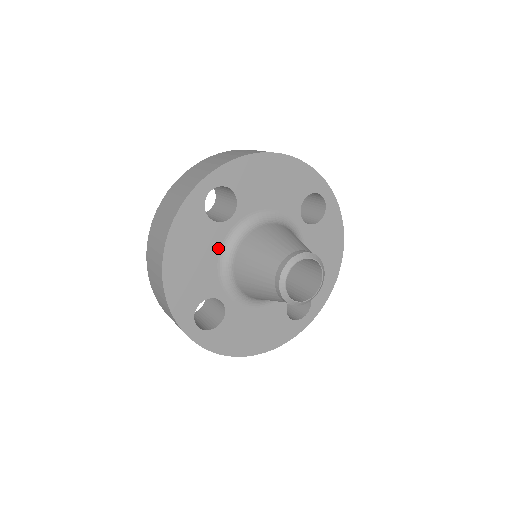
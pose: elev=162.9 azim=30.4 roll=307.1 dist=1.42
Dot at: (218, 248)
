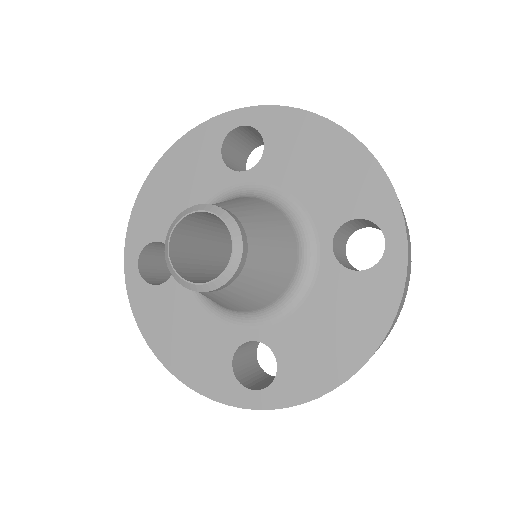
Dot at: (193, 298)
